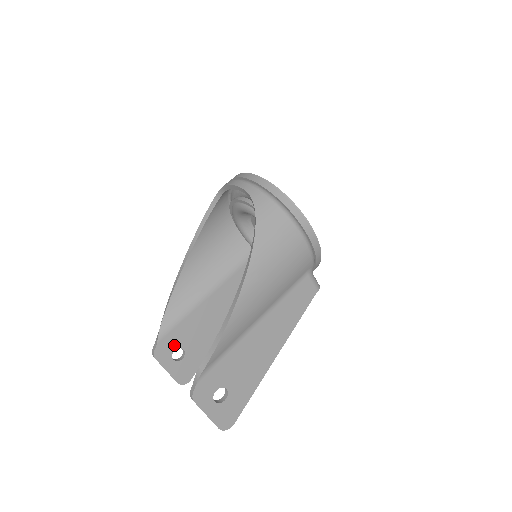
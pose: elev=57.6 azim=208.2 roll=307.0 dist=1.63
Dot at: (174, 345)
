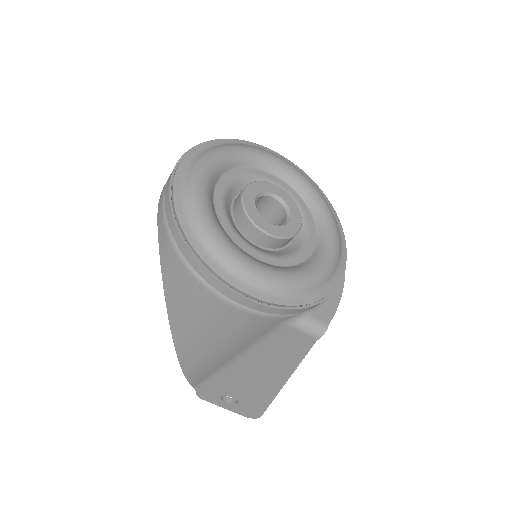
Dot at: occluded
